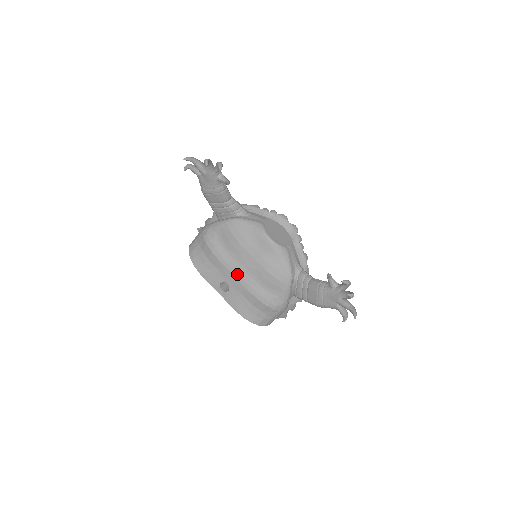
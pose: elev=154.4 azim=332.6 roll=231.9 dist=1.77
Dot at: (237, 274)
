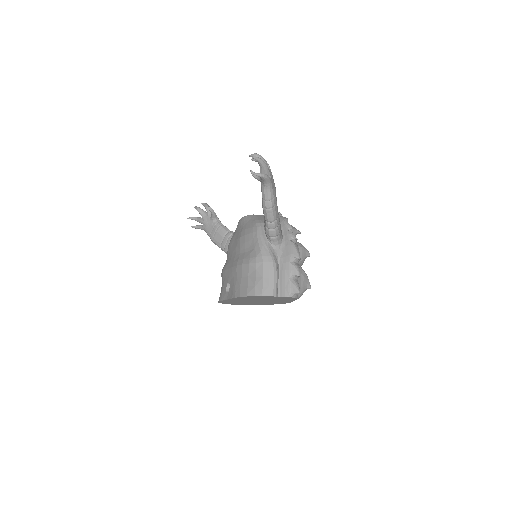
Dot at: (230, 265)
